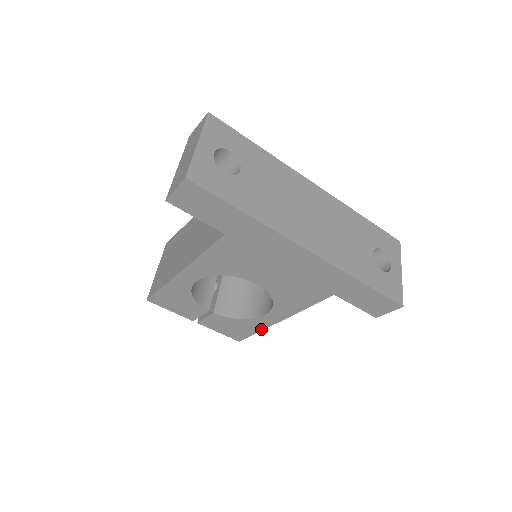
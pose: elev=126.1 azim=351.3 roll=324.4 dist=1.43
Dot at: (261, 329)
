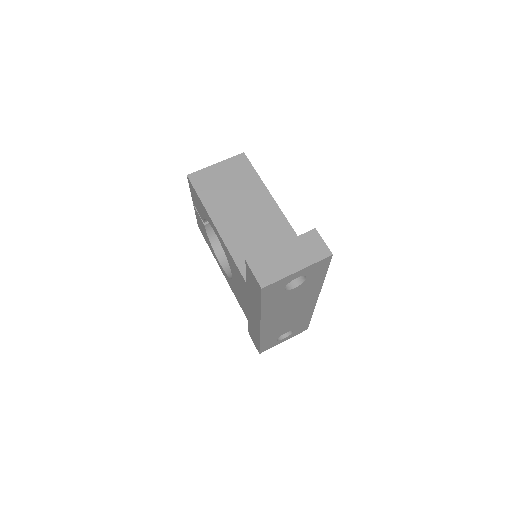
Dot at: (212, 252)
